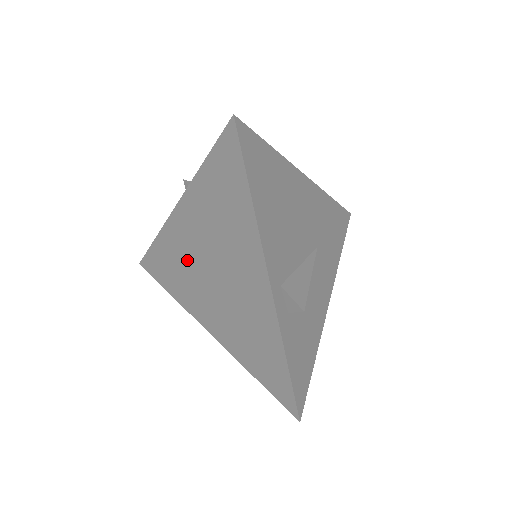
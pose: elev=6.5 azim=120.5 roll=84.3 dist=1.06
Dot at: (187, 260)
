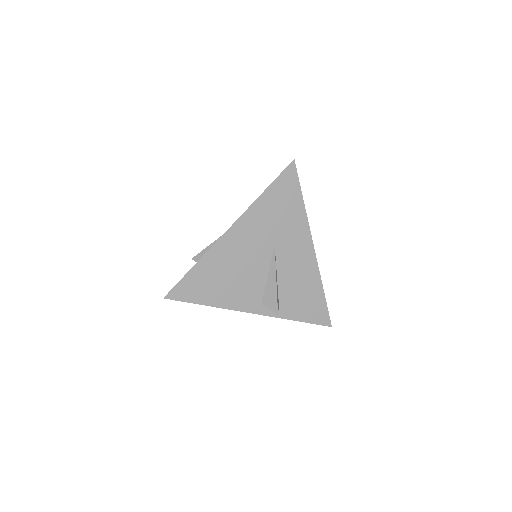
Dot at: occluded
